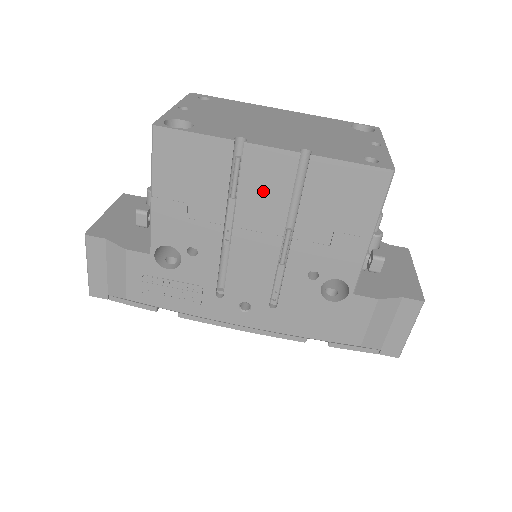
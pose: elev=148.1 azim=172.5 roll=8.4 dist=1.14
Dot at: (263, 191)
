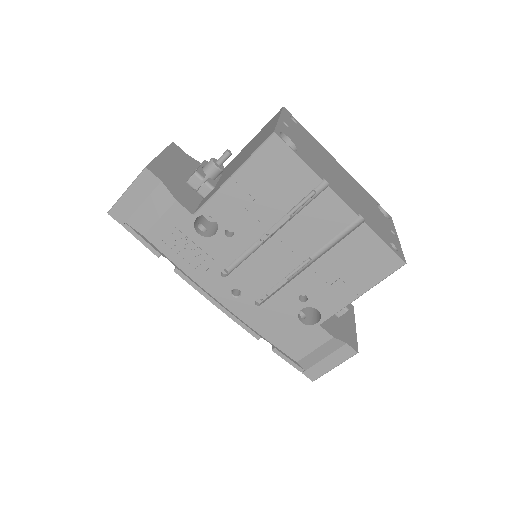
Dot at: (315, 224)
